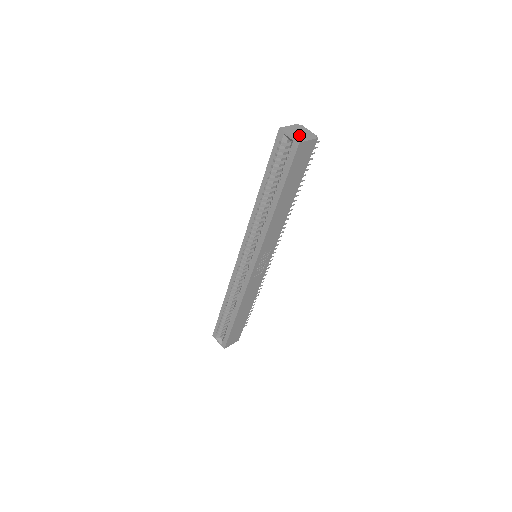
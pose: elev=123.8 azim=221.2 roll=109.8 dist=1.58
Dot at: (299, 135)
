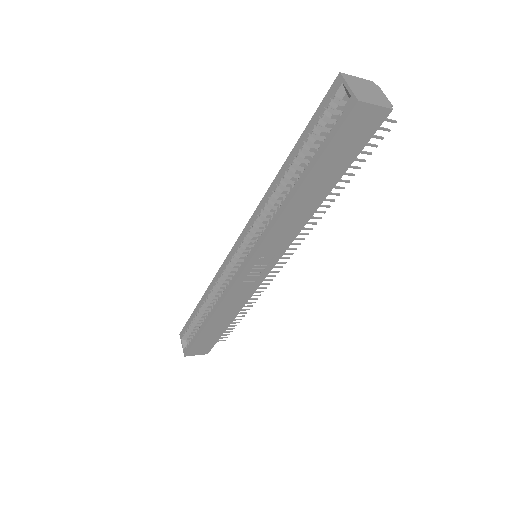
Dot at: (365, 93)
